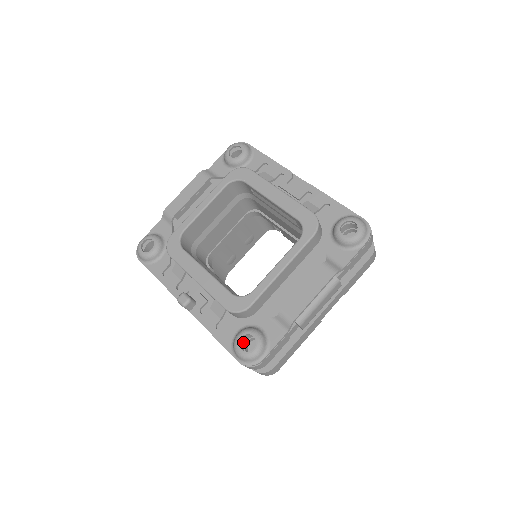
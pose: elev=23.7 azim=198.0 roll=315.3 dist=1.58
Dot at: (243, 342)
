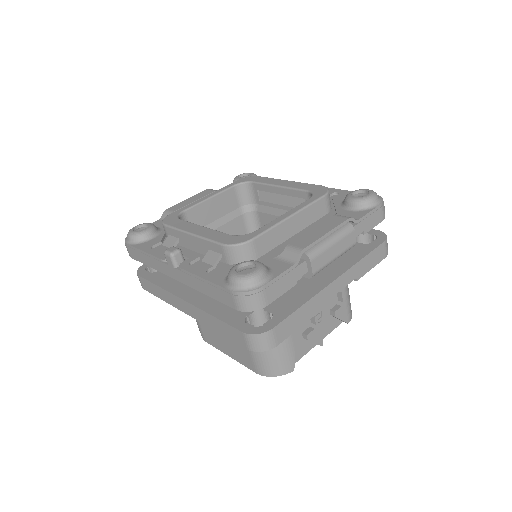
Dot at: occluded
